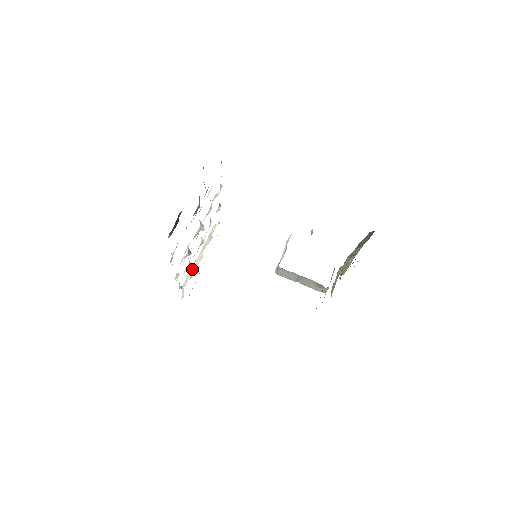
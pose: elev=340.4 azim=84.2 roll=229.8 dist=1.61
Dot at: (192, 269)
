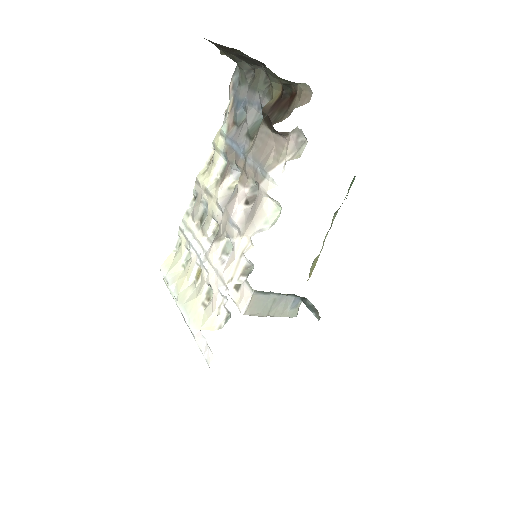
Dot at: (192, 301)
